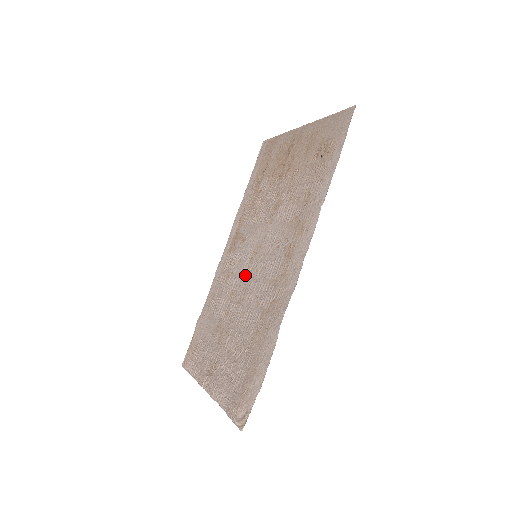
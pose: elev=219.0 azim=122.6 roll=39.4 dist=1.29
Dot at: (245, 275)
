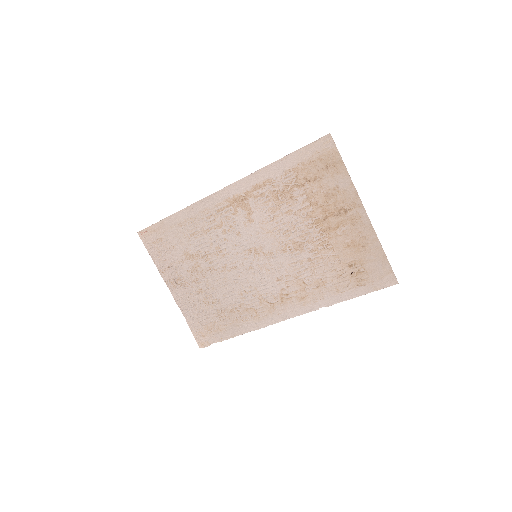
Dot at: (238, 255)
